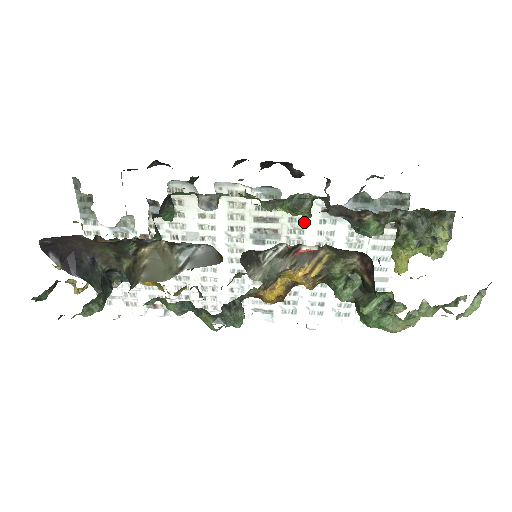
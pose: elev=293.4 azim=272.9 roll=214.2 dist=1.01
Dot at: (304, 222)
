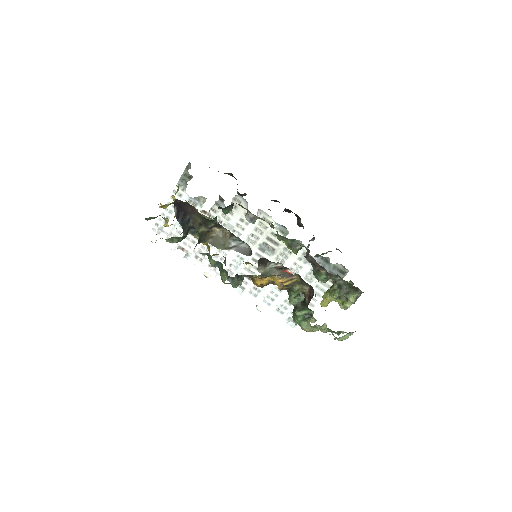
Dot at: (291, 254)
